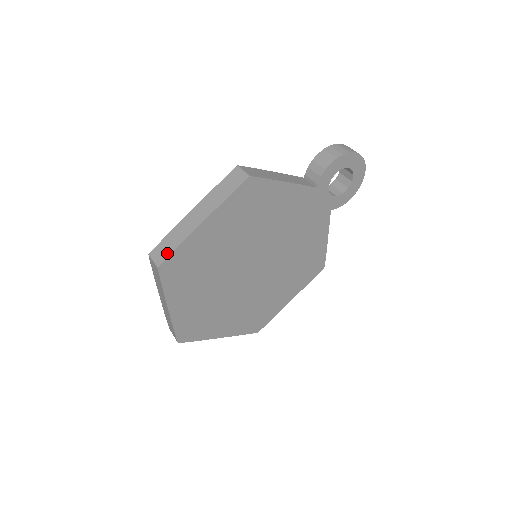
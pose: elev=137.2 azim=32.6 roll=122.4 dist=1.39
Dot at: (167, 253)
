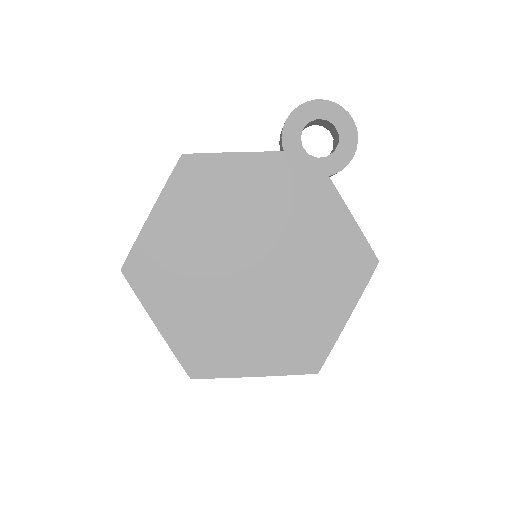
Dot at: (129, 255)
